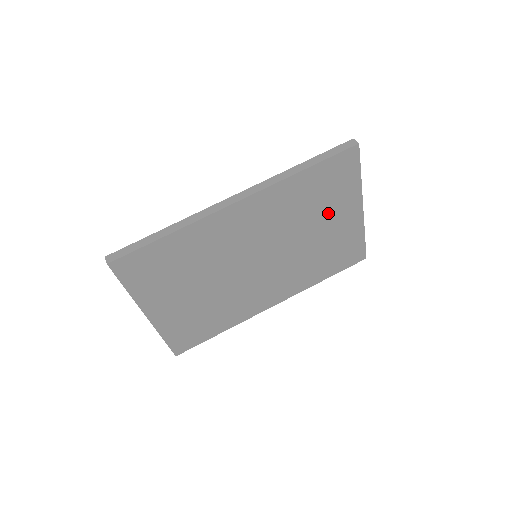
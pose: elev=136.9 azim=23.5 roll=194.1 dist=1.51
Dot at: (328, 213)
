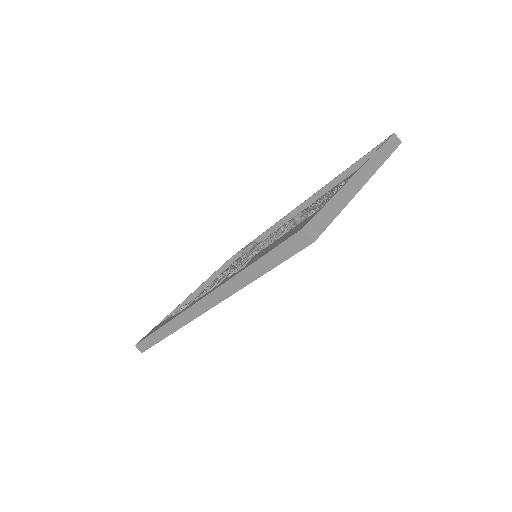
Dot at: occluded
